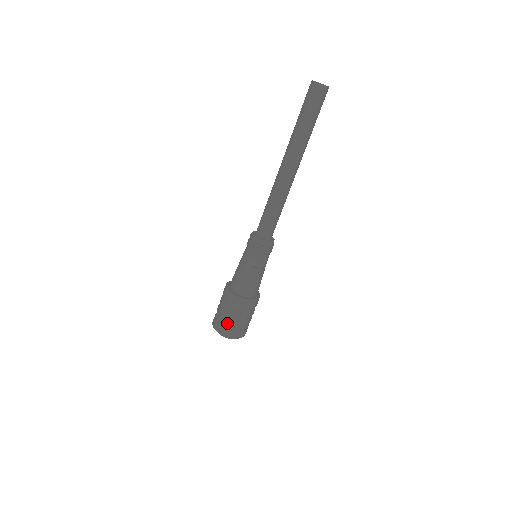
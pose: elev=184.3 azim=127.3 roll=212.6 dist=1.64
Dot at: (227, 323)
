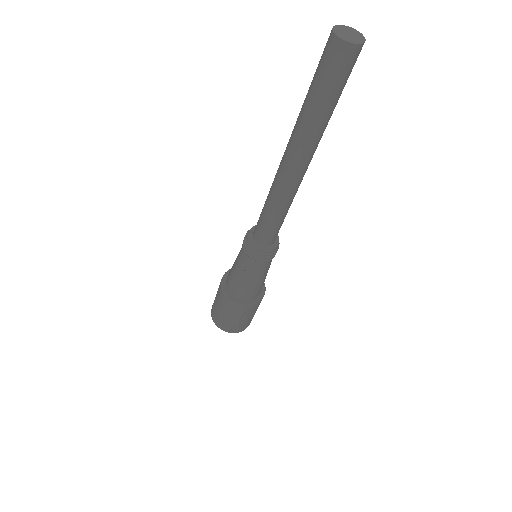
Dot at: (219, 315)
